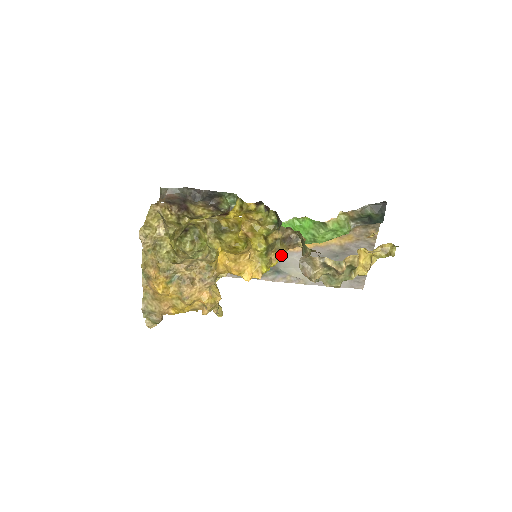
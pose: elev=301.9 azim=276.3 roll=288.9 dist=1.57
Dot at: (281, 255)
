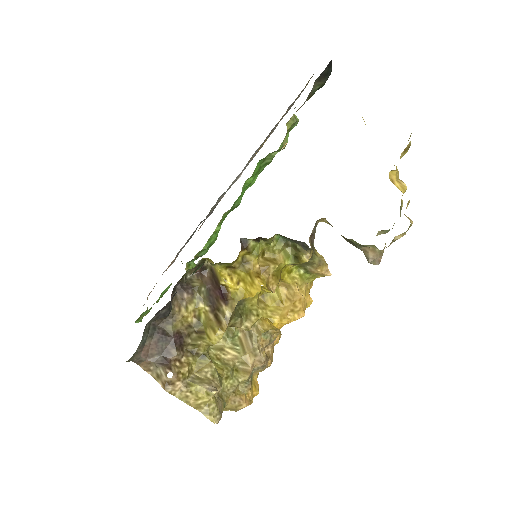
Dot at: (324, 260)
